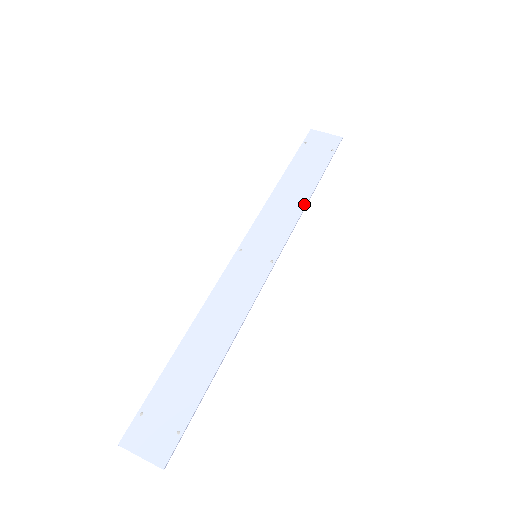
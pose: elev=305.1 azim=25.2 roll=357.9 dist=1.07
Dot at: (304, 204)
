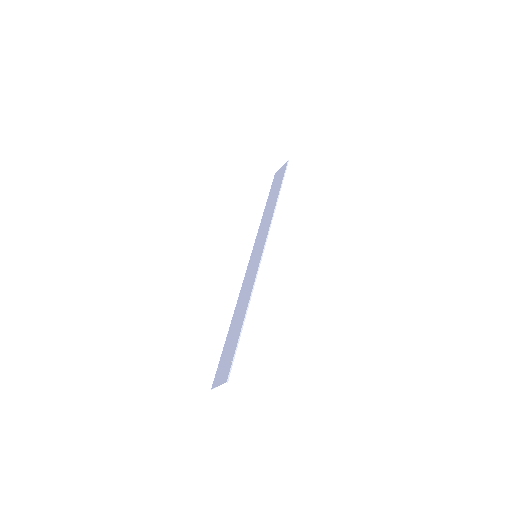
Dot at: (273, 210)
